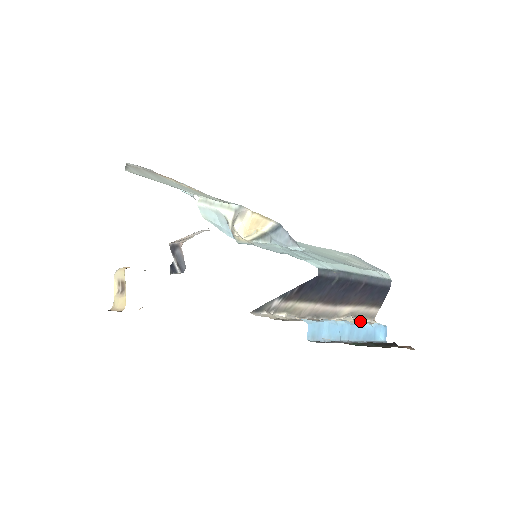
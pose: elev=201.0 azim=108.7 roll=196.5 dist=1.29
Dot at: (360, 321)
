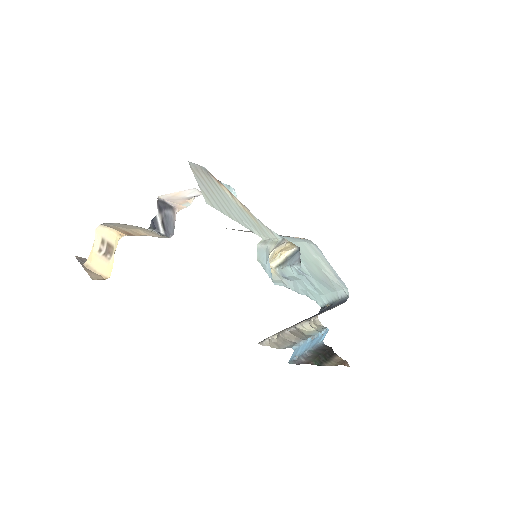
Dot at: (312, 323)
